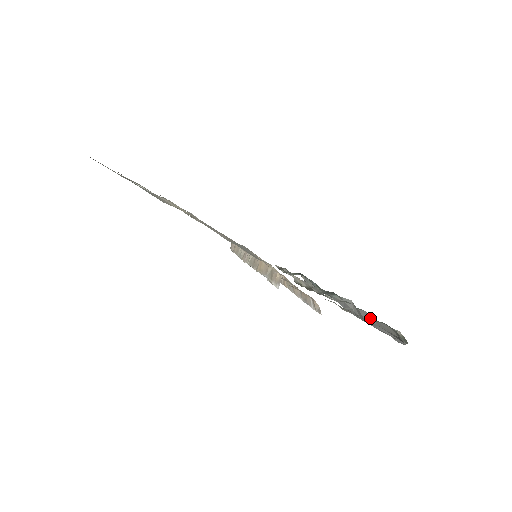
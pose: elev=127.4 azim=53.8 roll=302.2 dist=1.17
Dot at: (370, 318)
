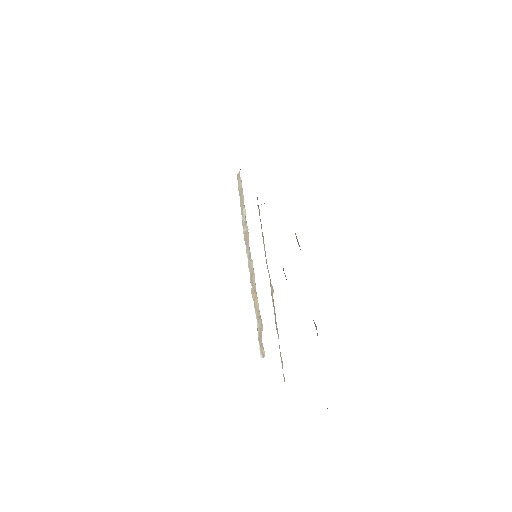
Dot at: occluded
